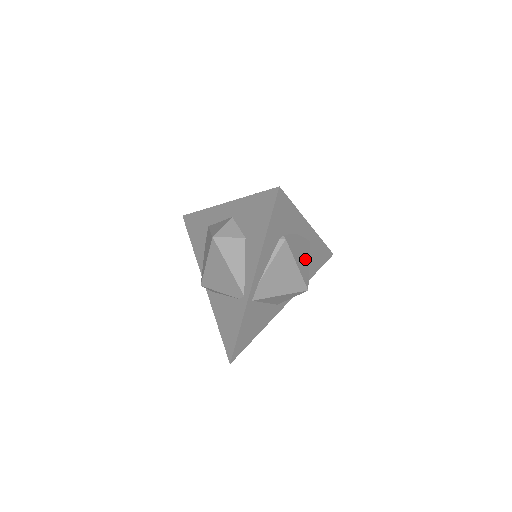
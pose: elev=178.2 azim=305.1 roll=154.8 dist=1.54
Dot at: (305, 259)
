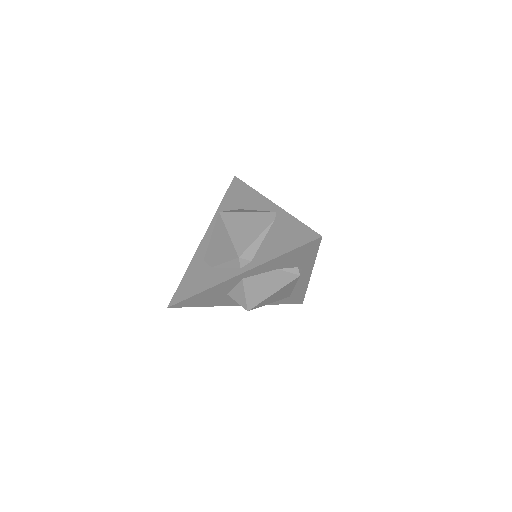
Dot at: occluded
